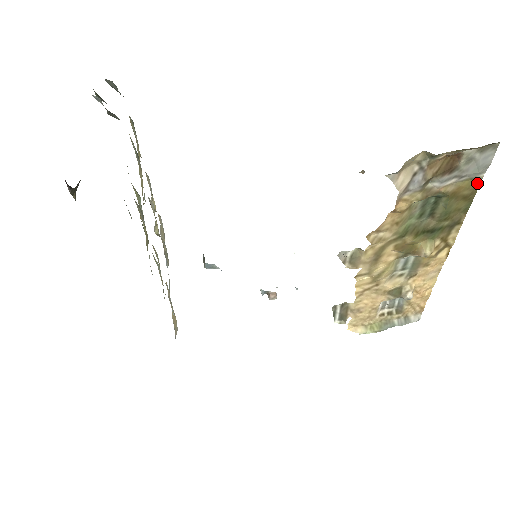
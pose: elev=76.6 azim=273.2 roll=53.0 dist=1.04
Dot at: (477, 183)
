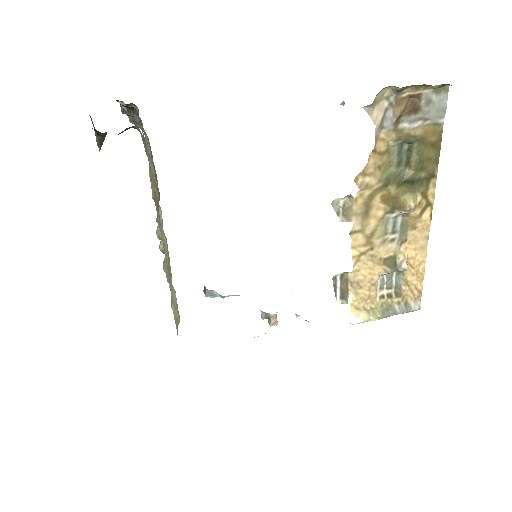
Dot at: (440, 130)
